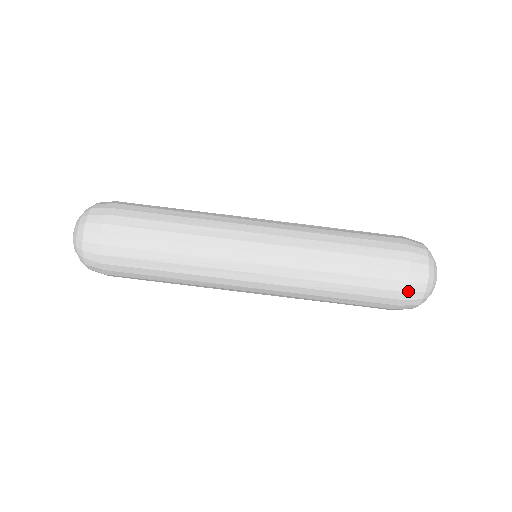
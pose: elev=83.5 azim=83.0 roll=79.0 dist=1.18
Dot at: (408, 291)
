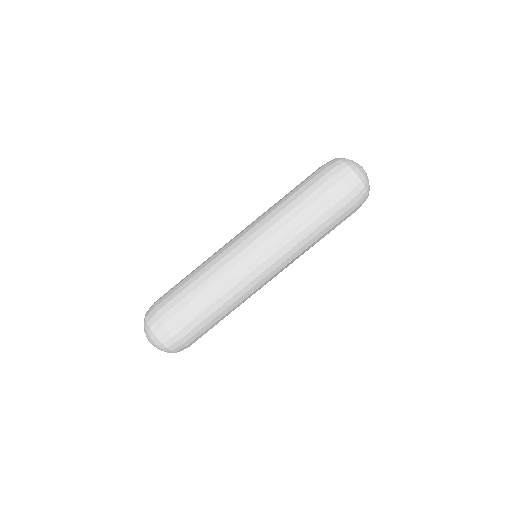
Dot at: occluded
